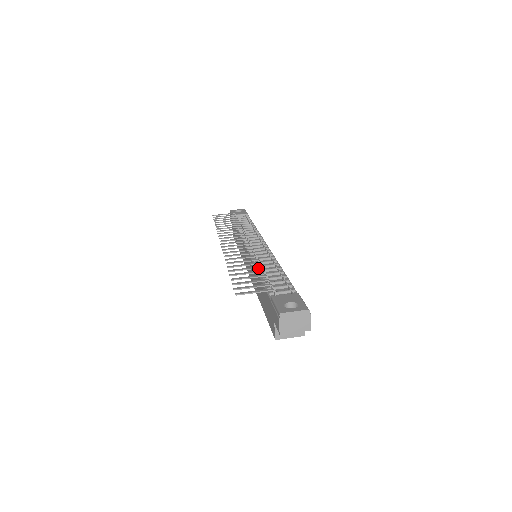
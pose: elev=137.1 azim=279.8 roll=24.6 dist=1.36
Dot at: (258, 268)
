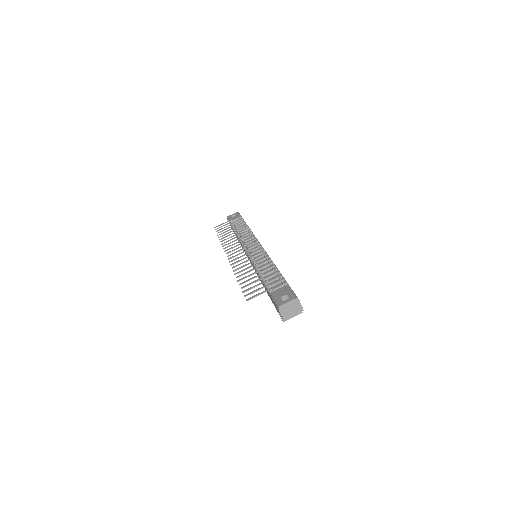
Dot at: occluded
